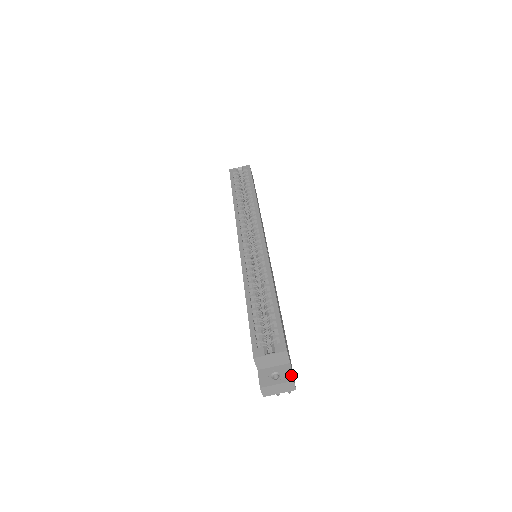
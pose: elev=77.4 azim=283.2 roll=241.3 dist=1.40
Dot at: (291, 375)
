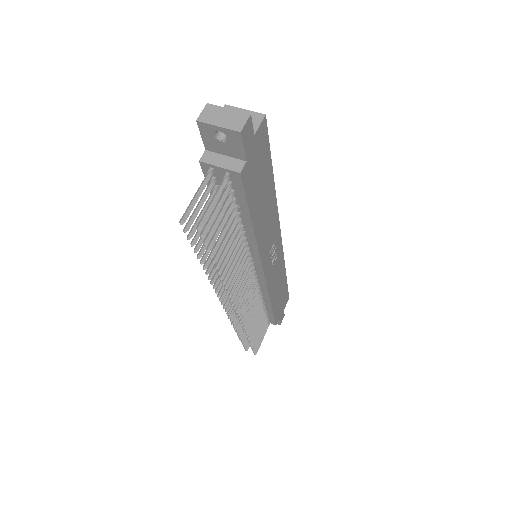
Dot at: (250, 120)
